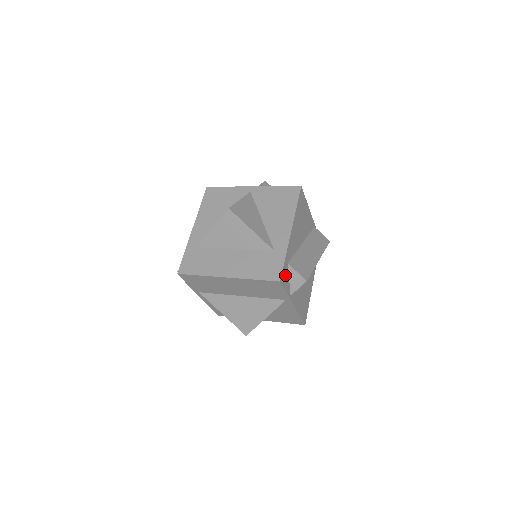
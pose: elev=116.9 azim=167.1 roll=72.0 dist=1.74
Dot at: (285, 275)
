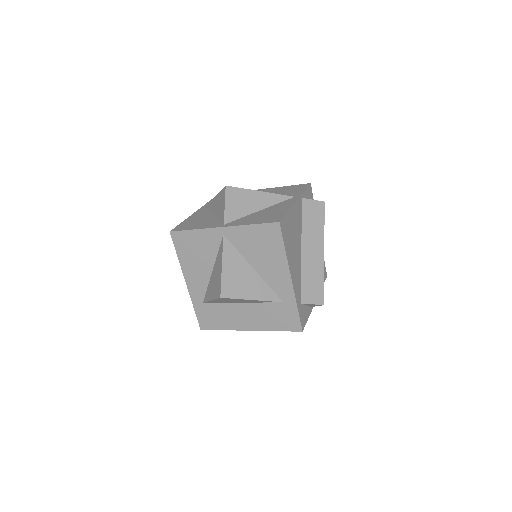
Dot at: (303, 315)
